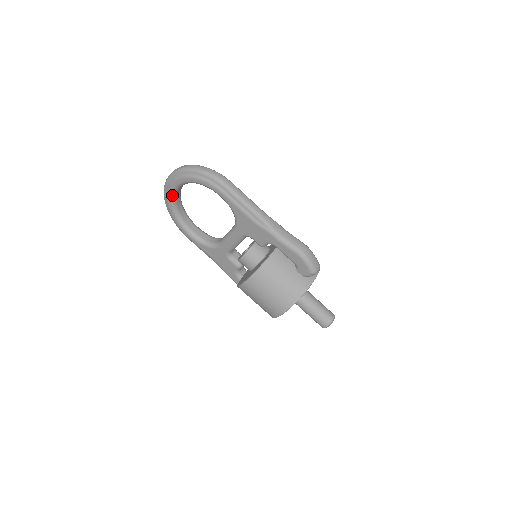
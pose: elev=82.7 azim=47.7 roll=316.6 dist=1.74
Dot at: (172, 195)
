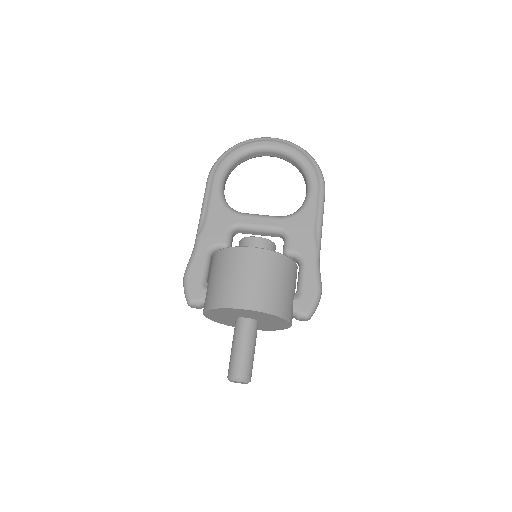
Dot at: (260, 147)
